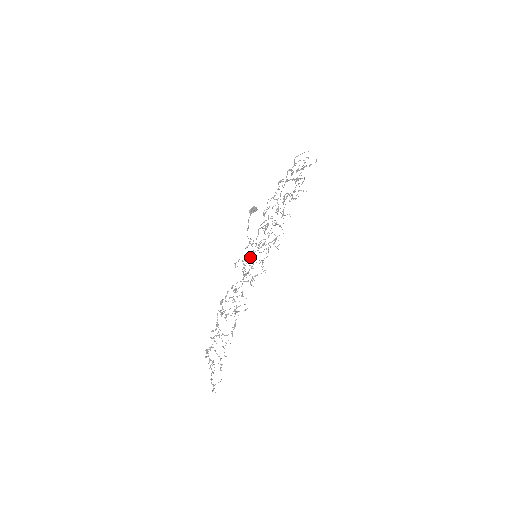
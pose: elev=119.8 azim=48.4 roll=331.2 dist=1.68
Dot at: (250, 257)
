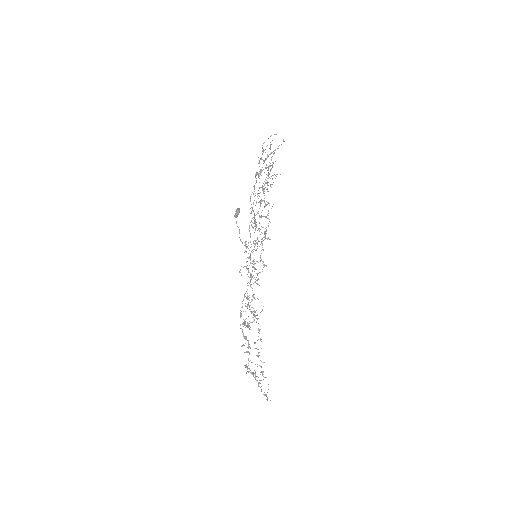
Dot at: occluded
